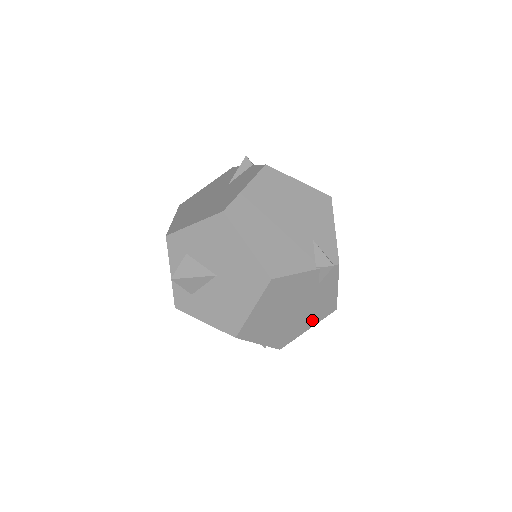
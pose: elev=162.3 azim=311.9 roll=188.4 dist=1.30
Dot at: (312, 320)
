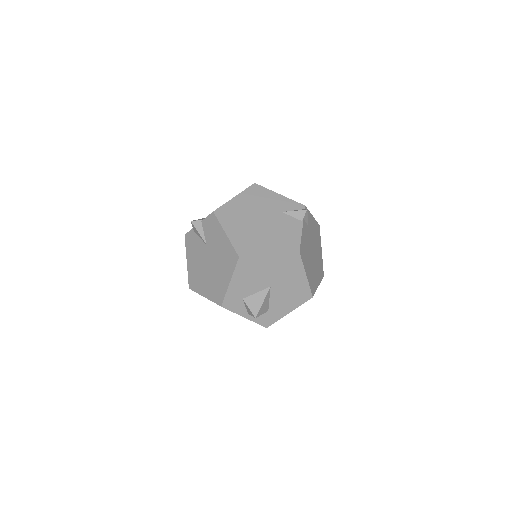
Dot at: (319, 244)
